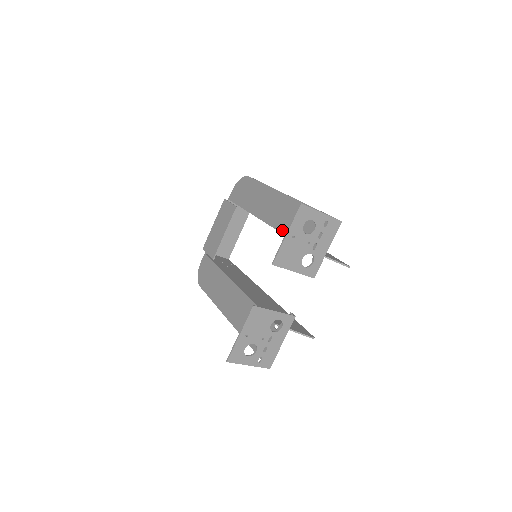
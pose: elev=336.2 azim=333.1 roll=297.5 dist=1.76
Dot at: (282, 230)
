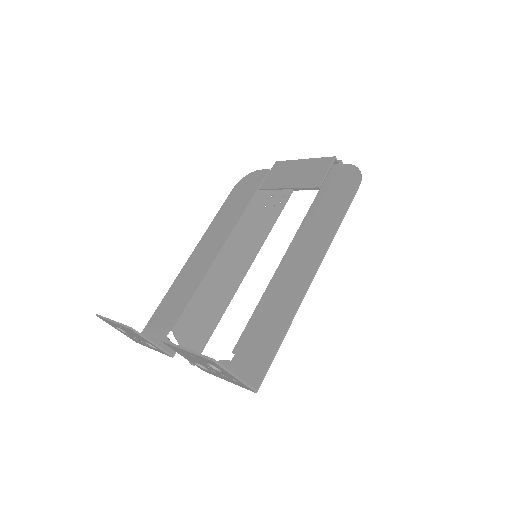
Dot at: (267, 292)
